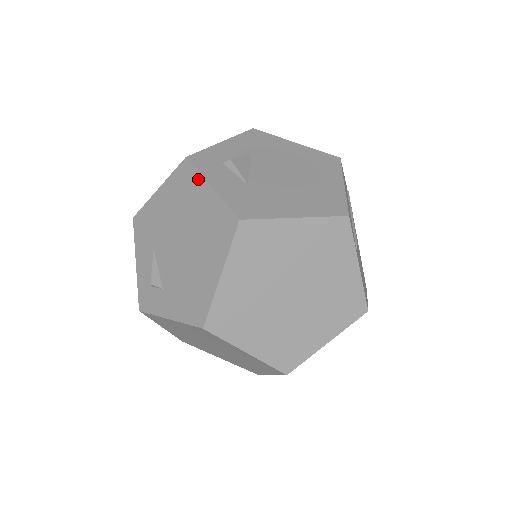
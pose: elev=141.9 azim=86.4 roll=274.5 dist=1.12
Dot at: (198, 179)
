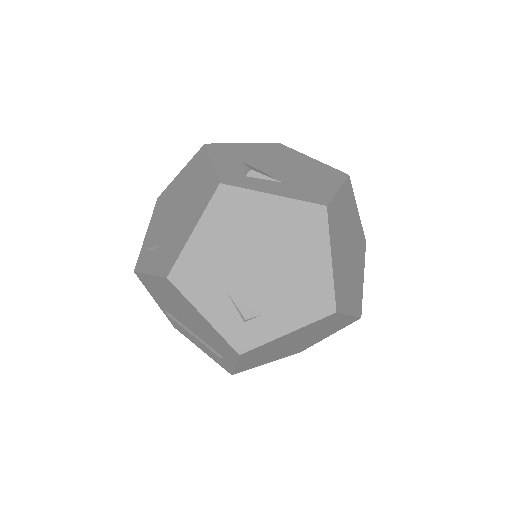
Dot at: (252, 196)
